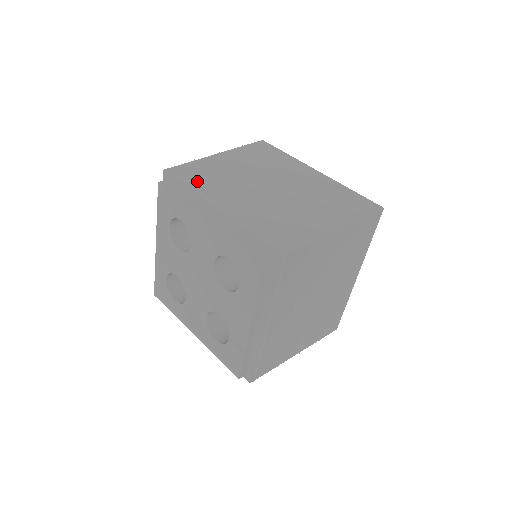
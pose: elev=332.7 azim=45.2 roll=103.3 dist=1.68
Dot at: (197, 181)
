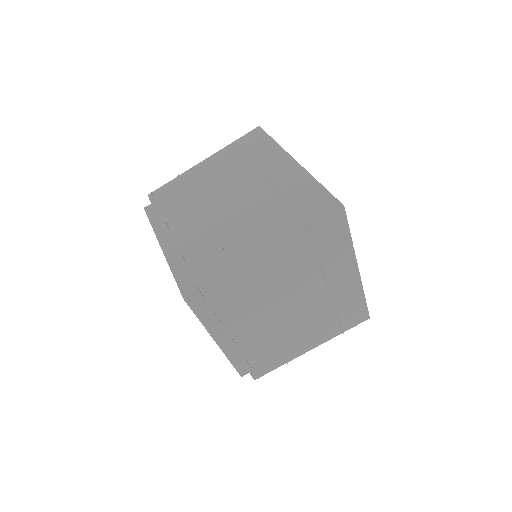
Dot at: (168, 204)
